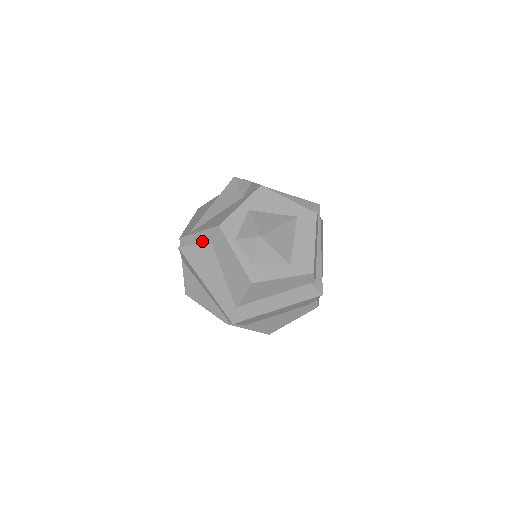
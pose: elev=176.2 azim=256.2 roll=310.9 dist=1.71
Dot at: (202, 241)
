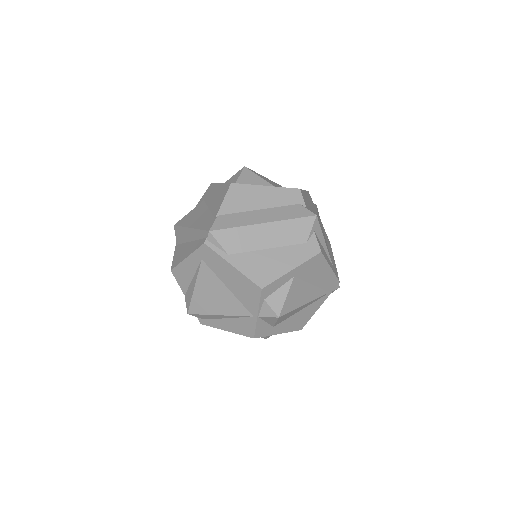
Dot at: occluded
